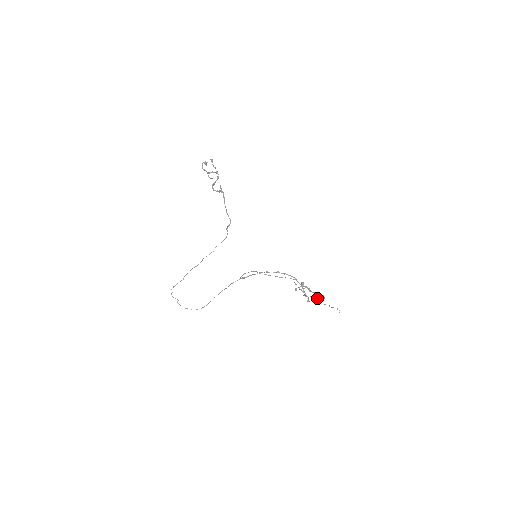
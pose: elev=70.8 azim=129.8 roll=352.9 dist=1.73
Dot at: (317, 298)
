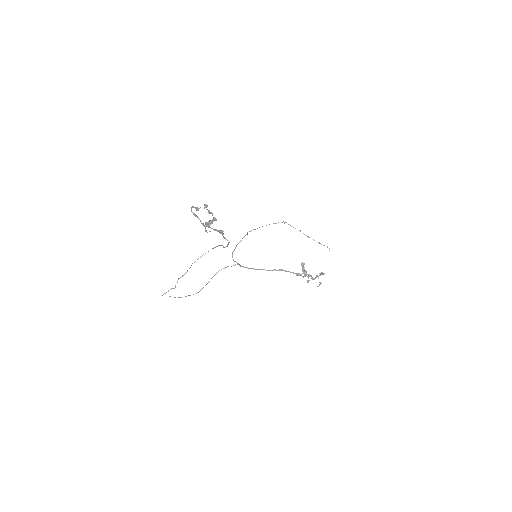
Dot at: (319, 285)
